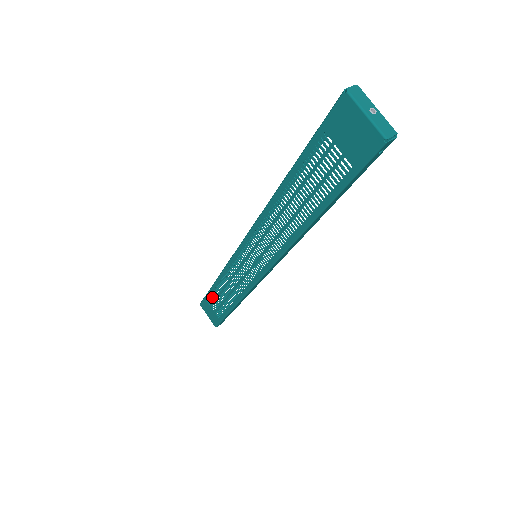
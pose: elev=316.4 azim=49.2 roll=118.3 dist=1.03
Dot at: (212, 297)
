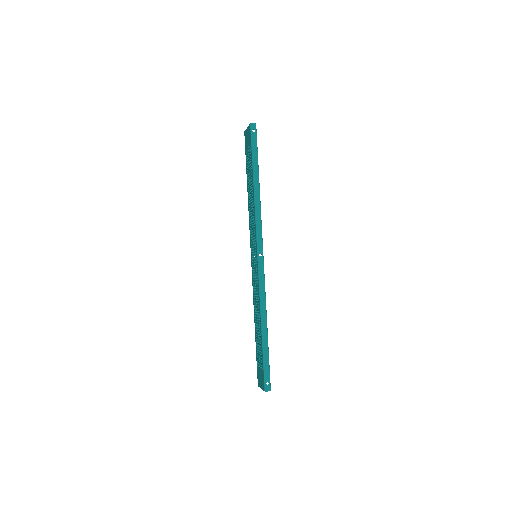
Dot at: occluded
